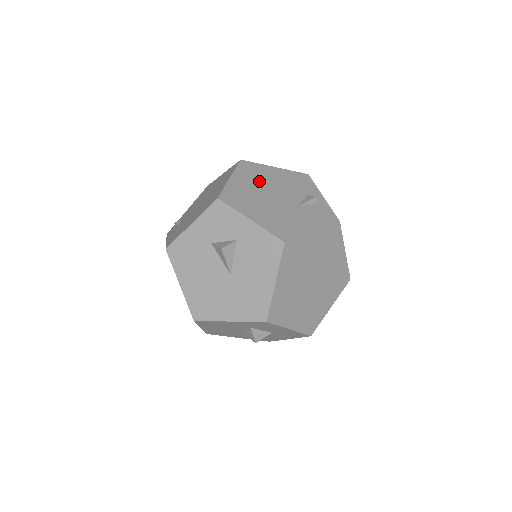
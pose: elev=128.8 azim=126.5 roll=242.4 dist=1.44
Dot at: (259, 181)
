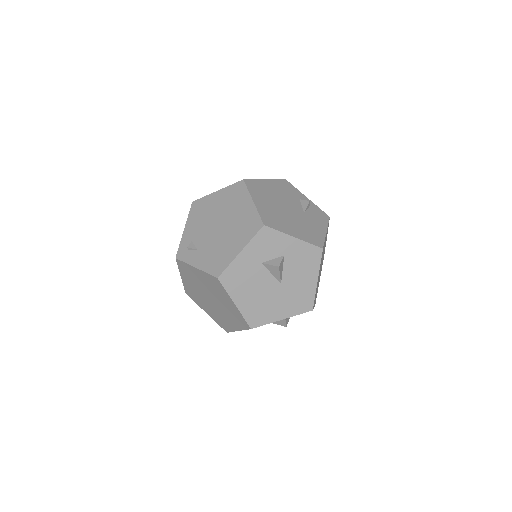
Dot at: (269, 197)
